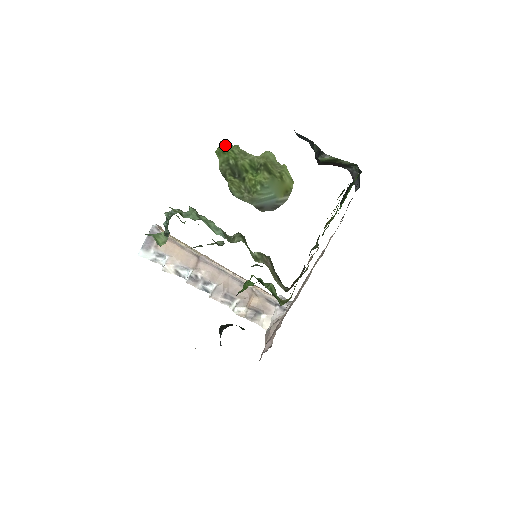
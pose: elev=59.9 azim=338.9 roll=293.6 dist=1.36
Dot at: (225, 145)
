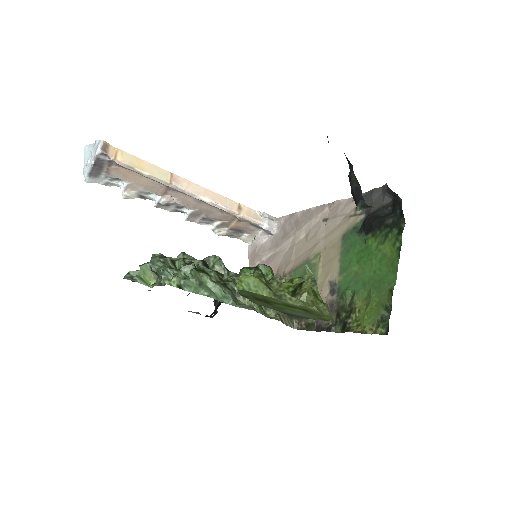
Dot at: (251, 285)
